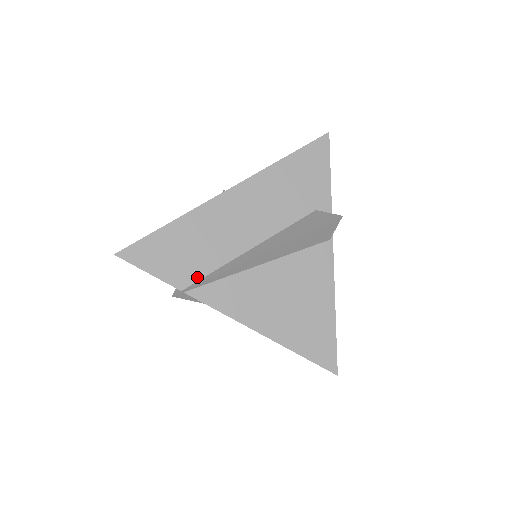
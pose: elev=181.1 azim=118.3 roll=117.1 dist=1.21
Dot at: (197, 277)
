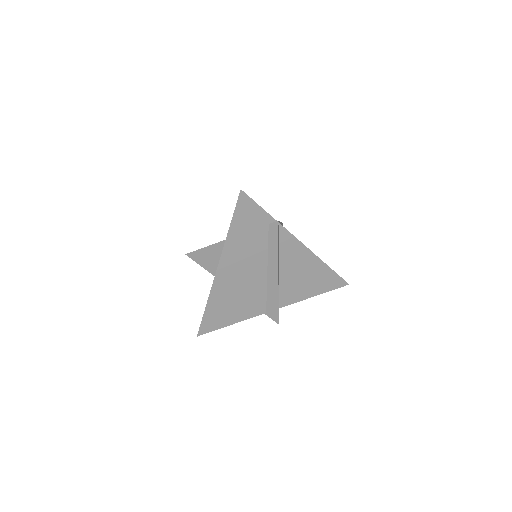
Dot at: occluded
